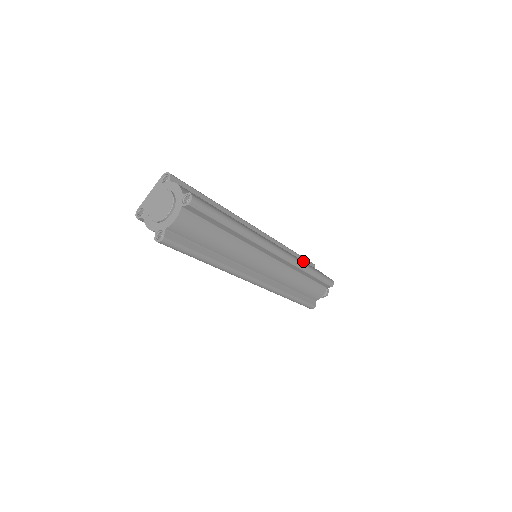
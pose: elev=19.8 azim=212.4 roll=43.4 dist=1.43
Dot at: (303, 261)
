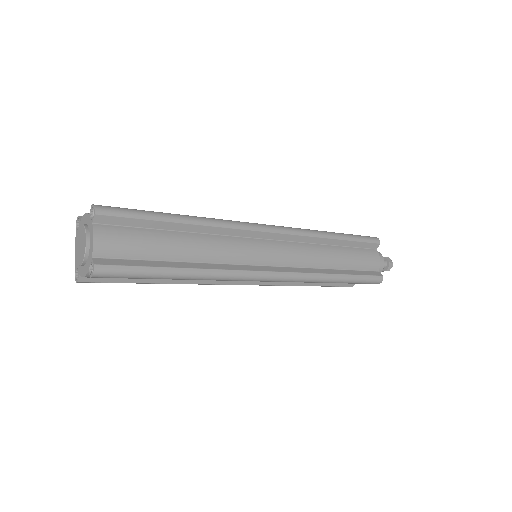
Dot at: occluded
